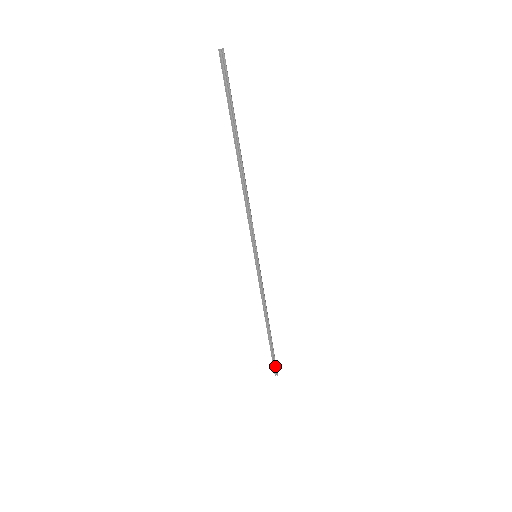
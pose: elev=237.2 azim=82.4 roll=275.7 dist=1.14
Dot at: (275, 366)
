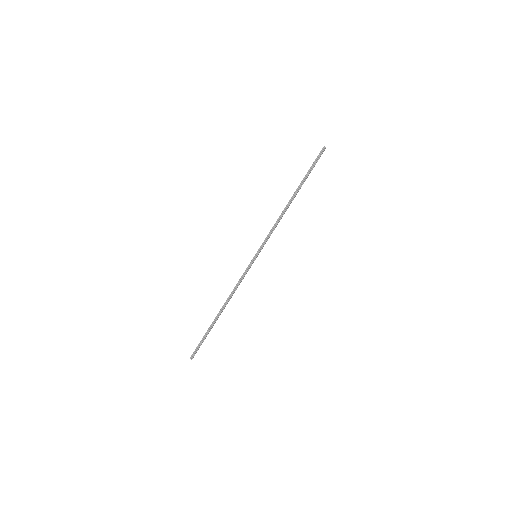
Dot at: (197, 349)
